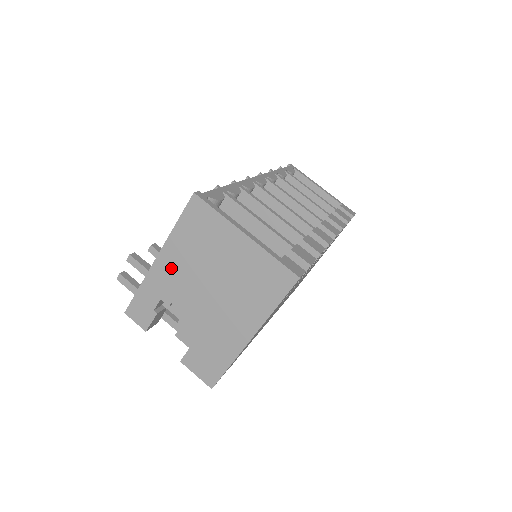
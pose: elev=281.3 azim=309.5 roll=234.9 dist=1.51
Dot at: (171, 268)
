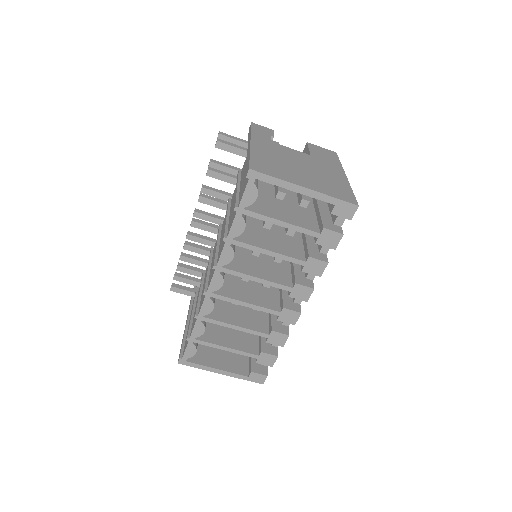
Dot at: occluded
